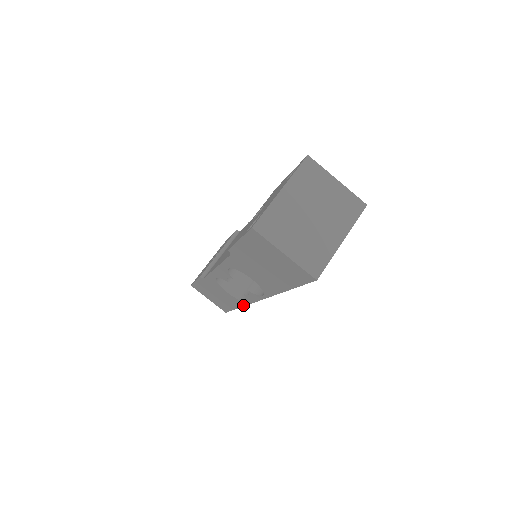
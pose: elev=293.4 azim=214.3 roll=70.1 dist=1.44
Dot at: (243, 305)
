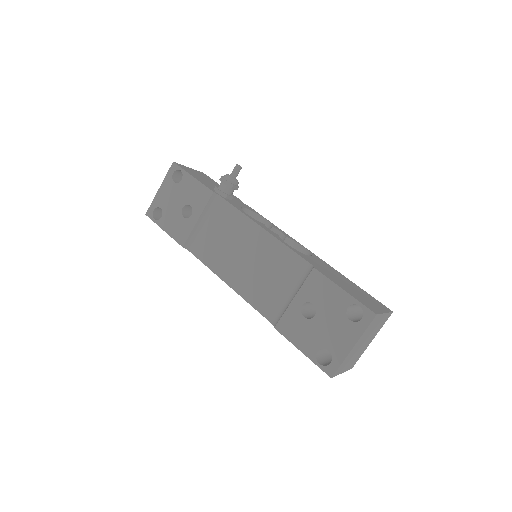
Dot at: occluded
